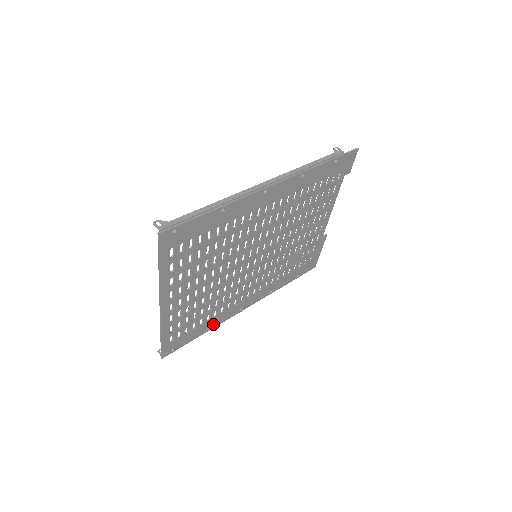
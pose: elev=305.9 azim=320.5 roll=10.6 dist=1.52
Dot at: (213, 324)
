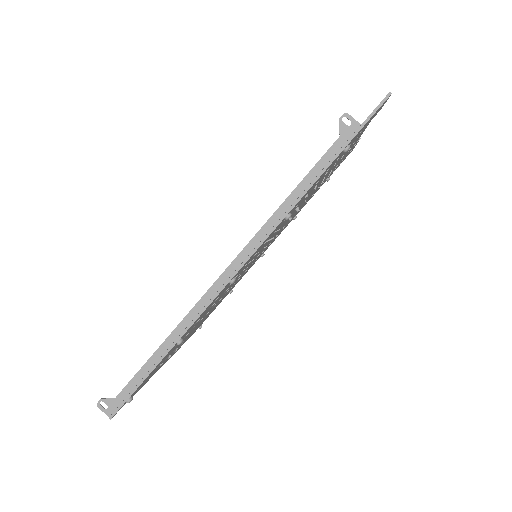
Dot at: (233, 287)
